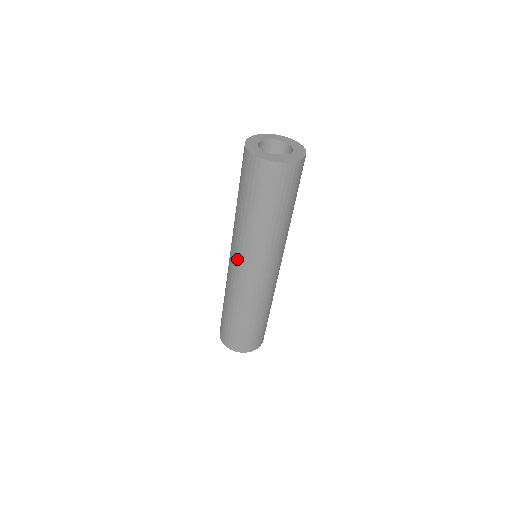
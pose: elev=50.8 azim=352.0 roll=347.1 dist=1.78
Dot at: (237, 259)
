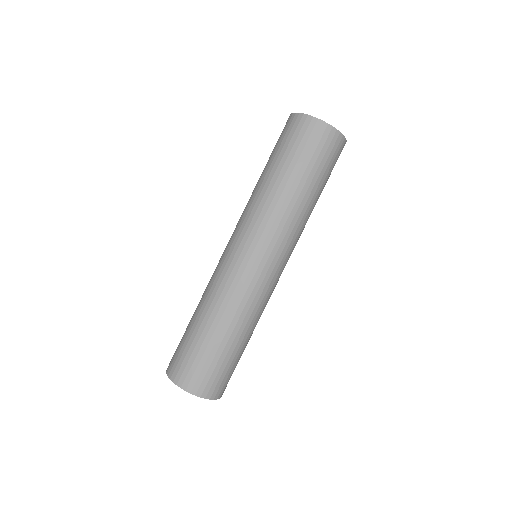
Dot at: (246, 241)
